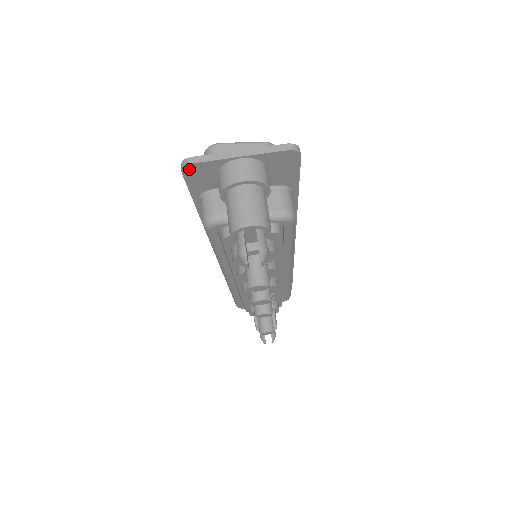
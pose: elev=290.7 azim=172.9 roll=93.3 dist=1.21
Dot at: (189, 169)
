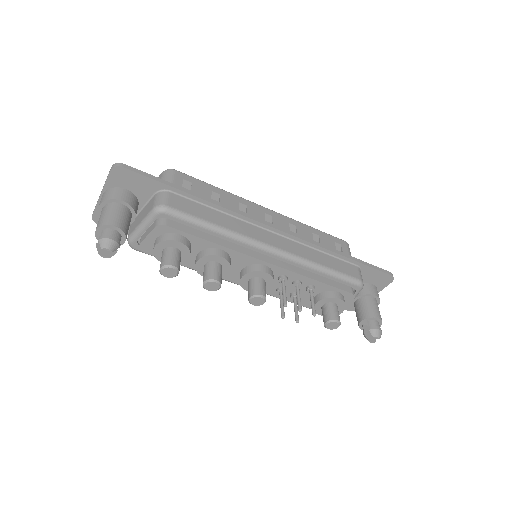
Dot at: (97, 220)
